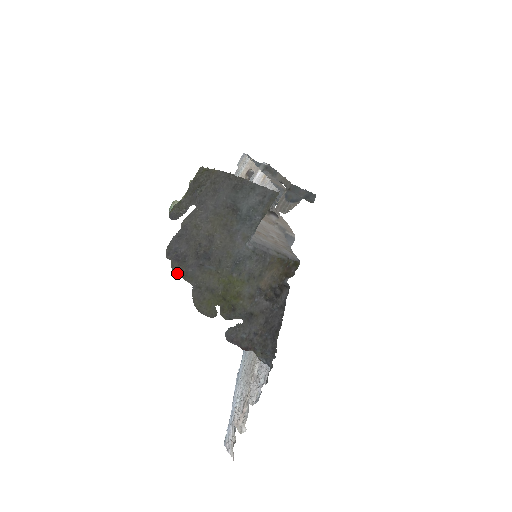
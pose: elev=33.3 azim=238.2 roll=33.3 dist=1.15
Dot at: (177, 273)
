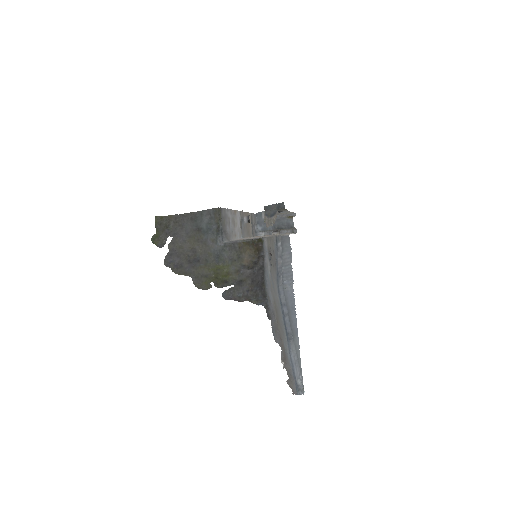
Dot at: (178, 274)
